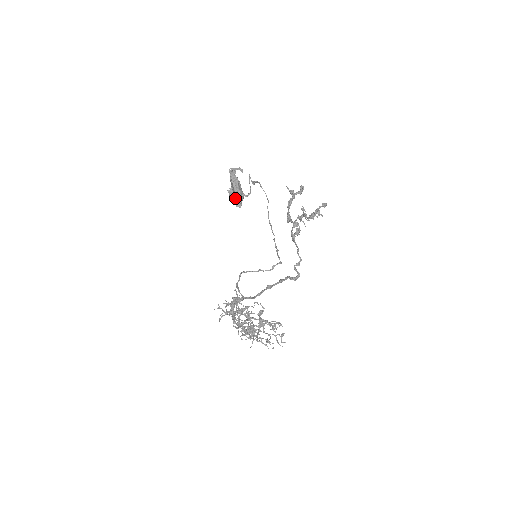
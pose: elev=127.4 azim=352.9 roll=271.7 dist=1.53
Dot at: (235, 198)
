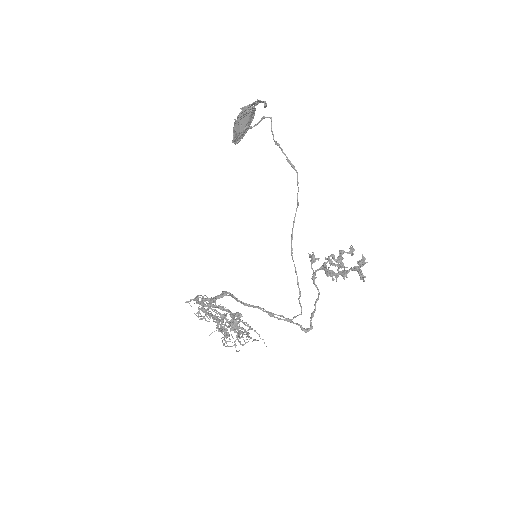
Dot at: (238, 135)
